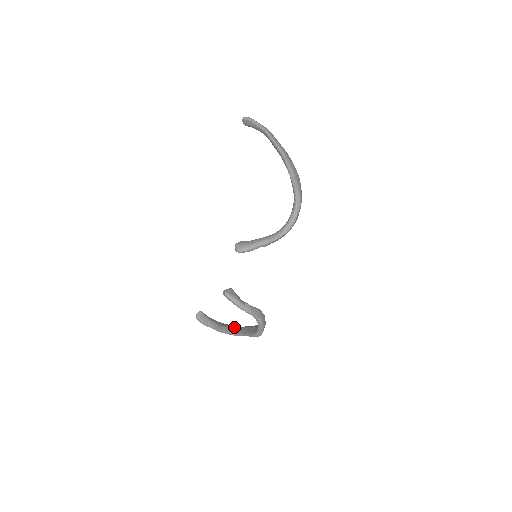
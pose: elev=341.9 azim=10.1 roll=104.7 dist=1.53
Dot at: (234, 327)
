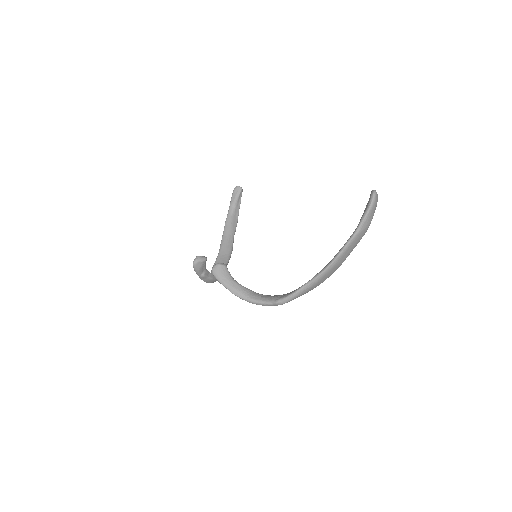
Dot at: (230, 235)
